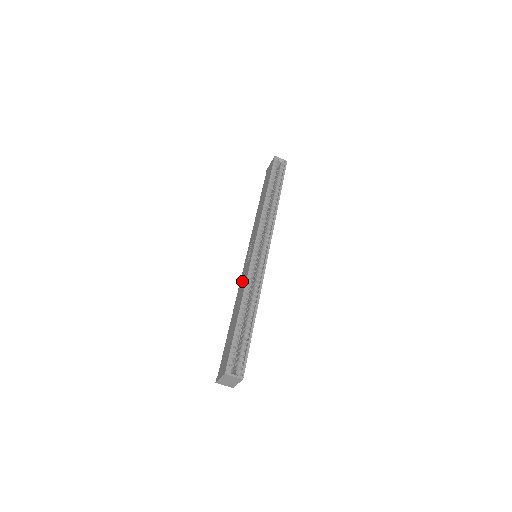
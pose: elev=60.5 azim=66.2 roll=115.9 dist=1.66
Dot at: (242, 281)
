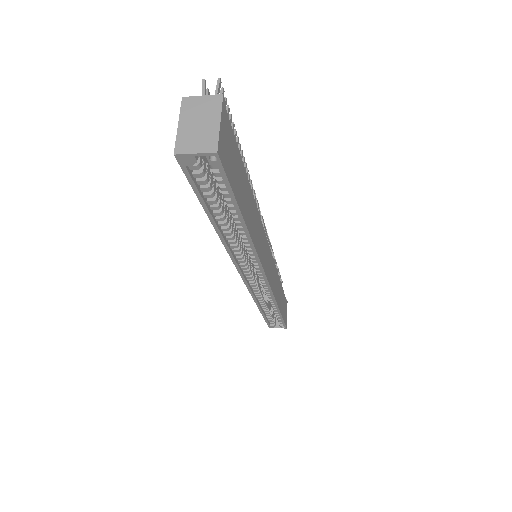
Dot at: occluded
